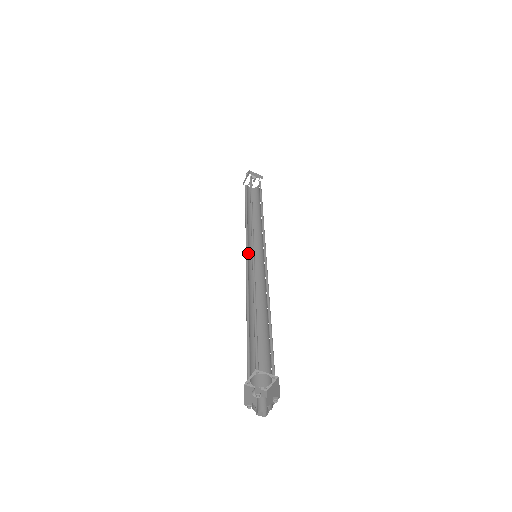
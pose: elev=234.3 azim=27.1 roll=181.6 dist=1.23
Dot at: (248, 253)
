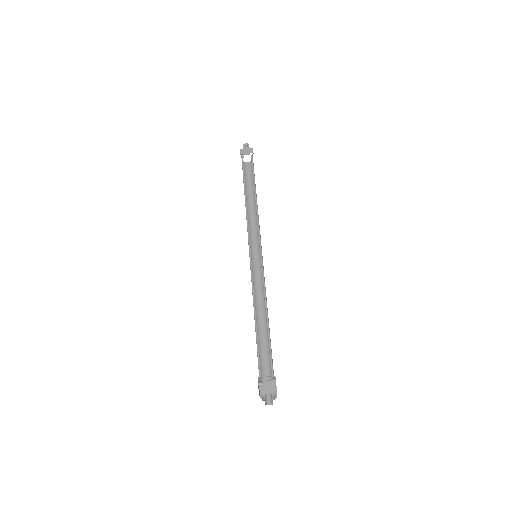
Dot at: occluded
